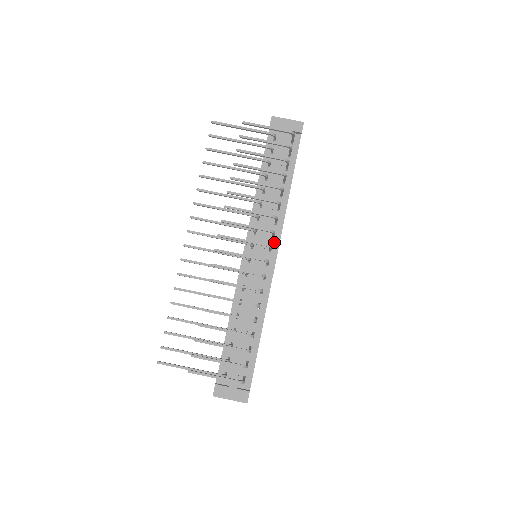
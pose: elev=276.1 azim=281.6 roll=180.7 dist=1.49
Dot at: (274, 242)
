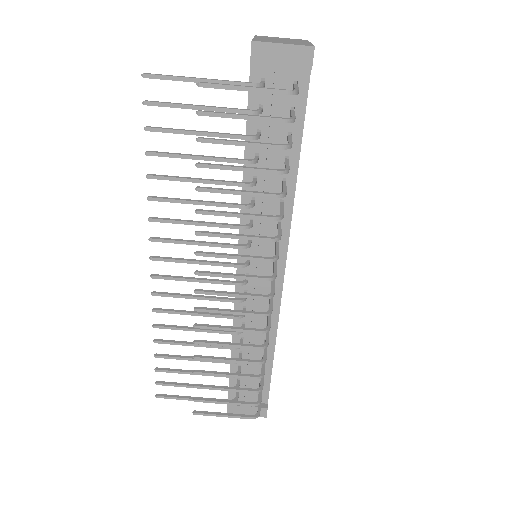
Dot at: (279, 251)
